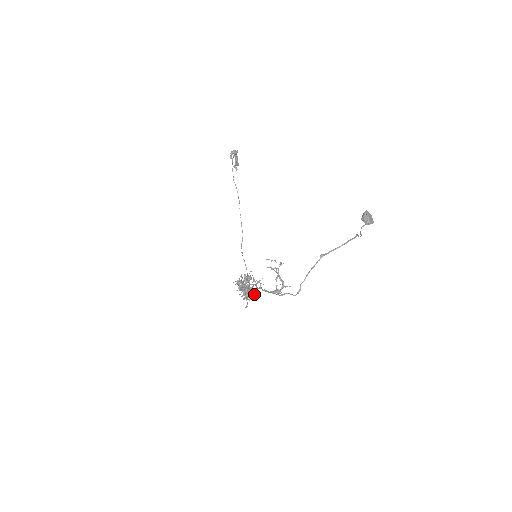
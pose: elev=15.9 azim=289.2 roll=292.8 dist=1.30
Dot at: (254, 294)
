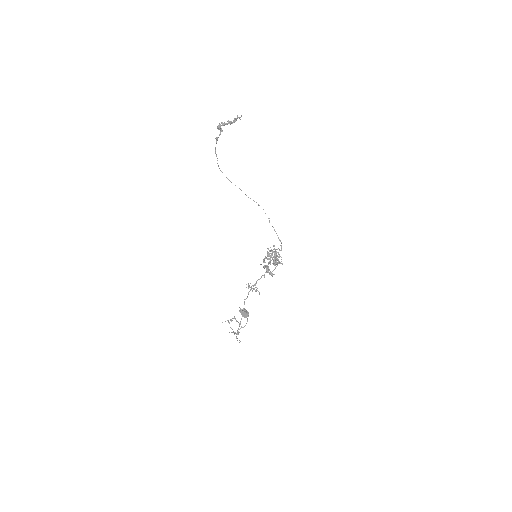
Dot at: (275, 267)
